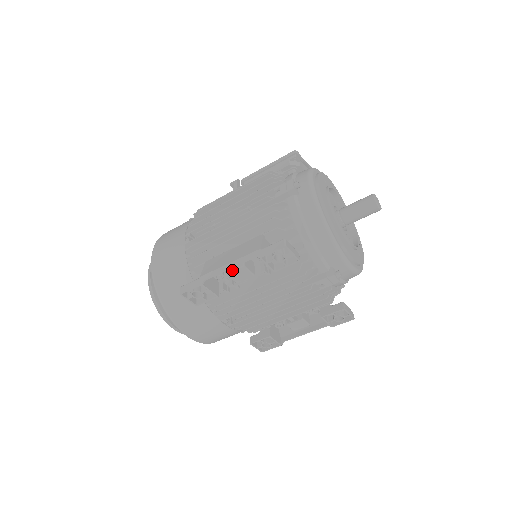
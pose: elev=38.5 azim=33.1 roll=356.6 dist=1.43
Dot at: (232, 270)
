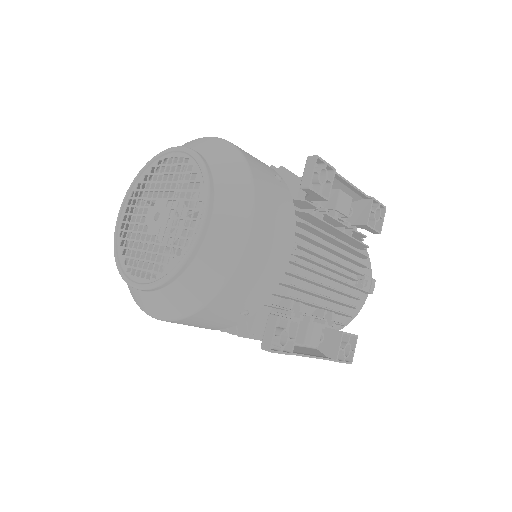
Dot at: occluded
